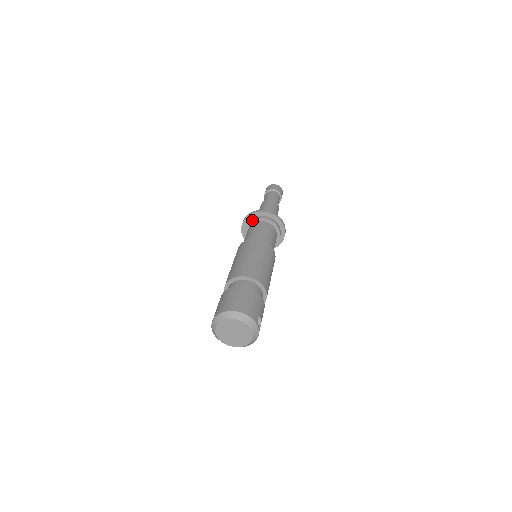
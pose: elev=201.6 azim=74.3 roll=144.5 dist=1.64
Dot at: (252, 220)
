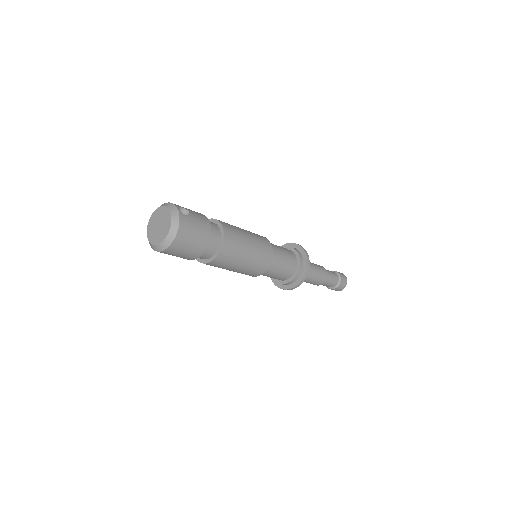
Dot at: occluded
